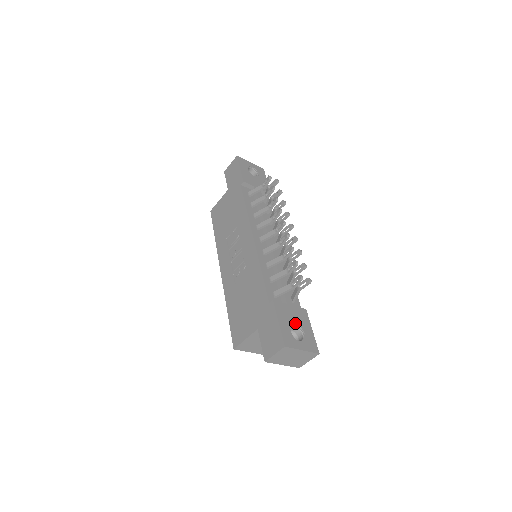
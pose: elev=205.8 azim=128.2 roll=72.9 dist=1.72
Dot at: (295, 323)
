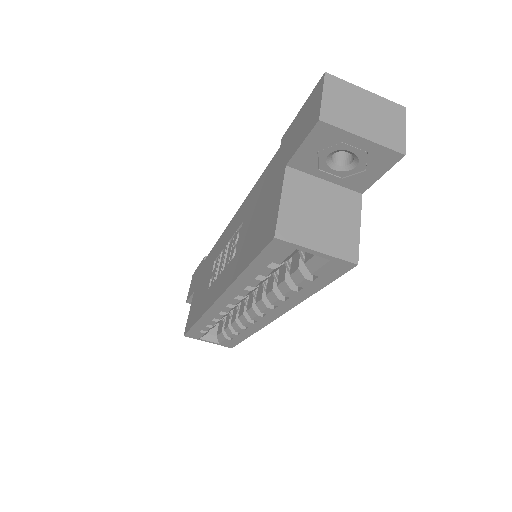
Dot at: occluded
